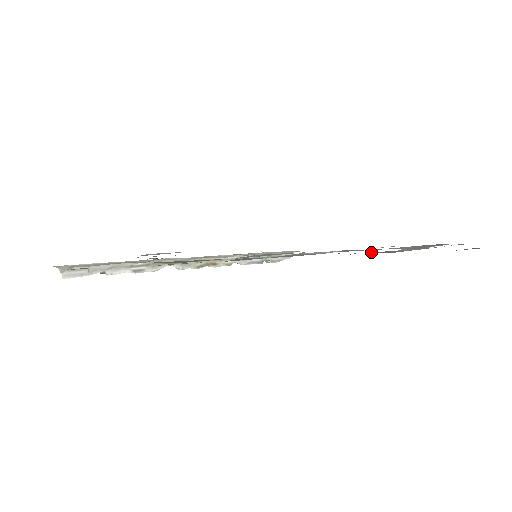
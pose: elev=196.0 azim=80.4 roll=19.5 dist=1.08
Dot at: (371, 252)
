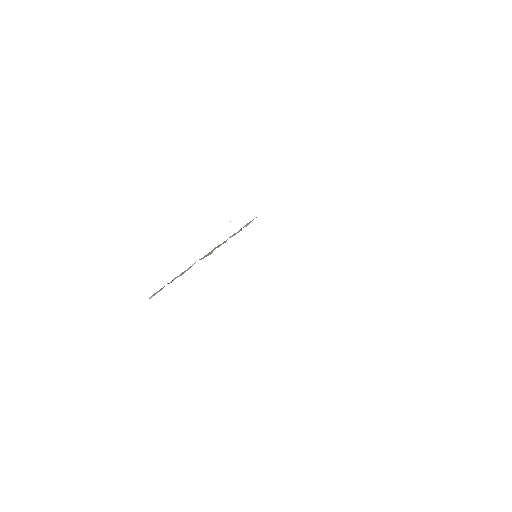
Dot at: occluded
